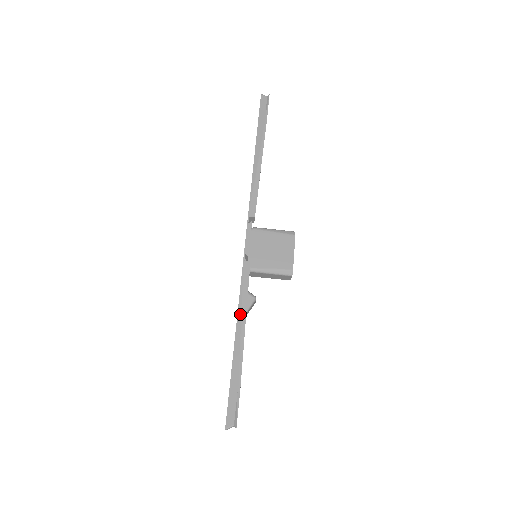
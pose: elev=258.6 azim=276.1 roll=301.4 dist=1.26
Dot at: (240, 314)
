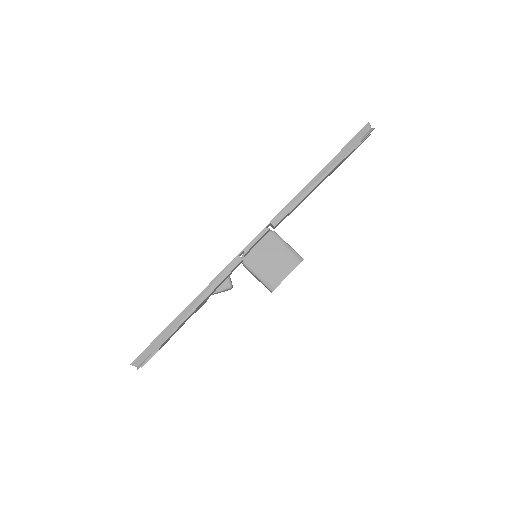
Dot at: (203, 293)
